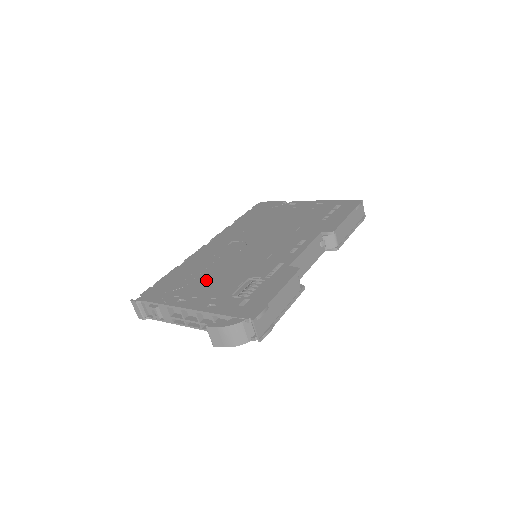
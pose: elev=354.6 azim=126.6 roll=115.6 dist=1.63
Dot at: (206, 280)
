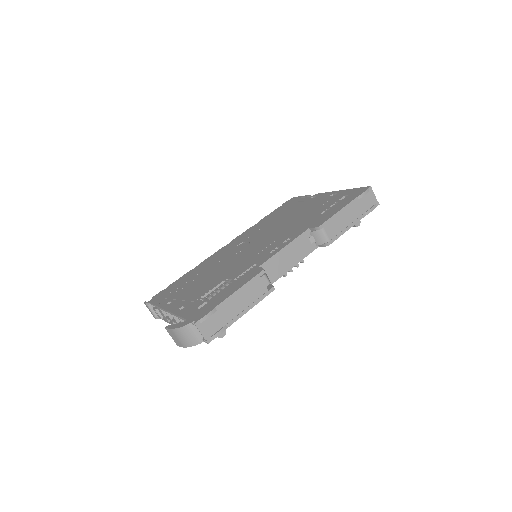
Dot at: (197, 283)
